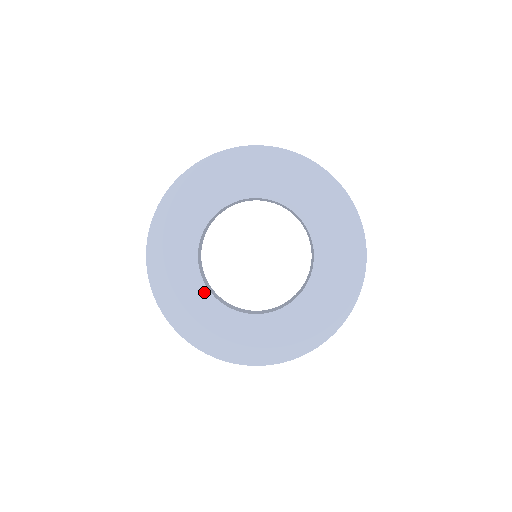
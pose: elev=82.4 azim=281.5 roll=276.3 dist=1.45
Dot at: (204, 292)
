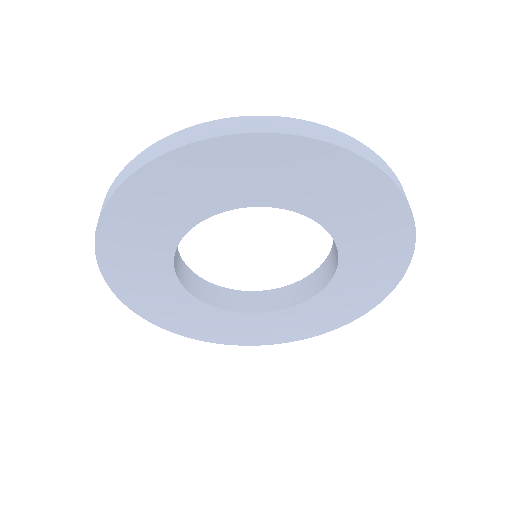
Dot at: (240, 316)
